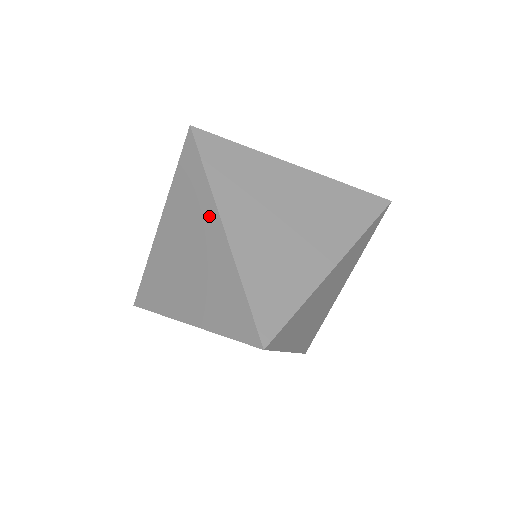
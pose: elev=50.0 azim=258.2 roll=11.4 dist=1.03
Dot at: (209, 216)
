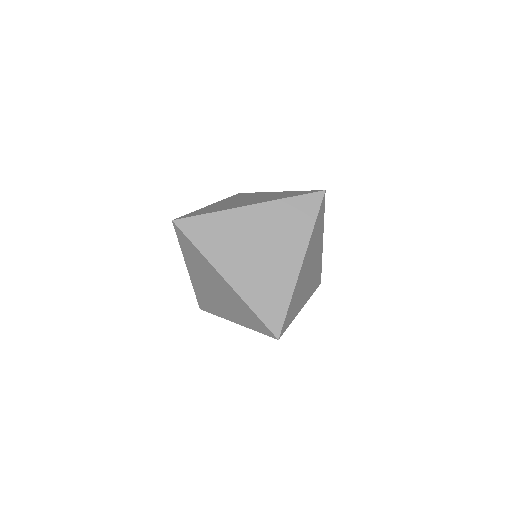
Dot at: (263, 193)
